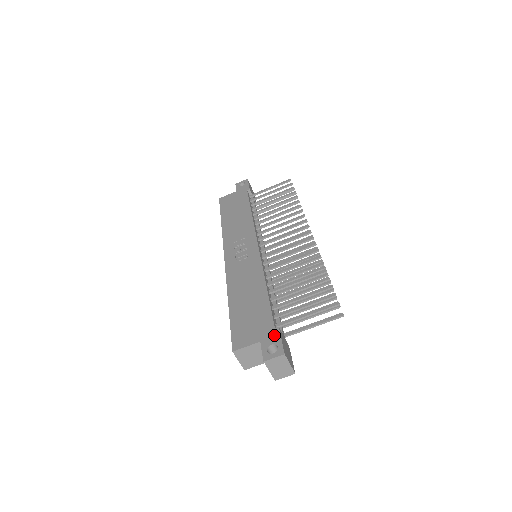
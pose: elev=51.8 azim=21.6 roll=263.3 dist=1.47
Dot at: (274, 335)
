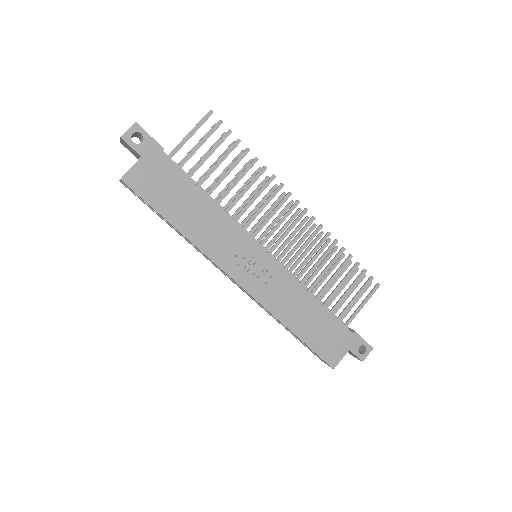
Dot at: (357, 339)
